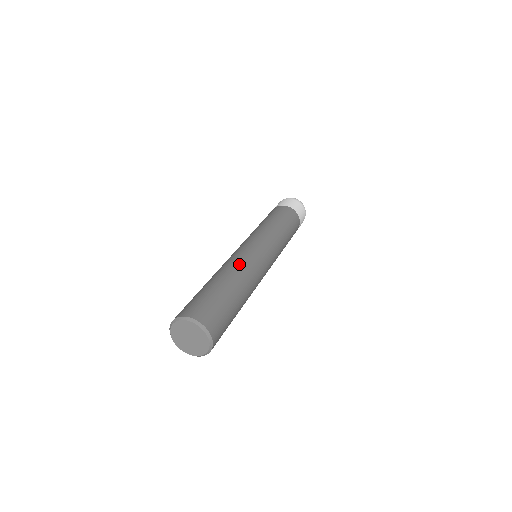
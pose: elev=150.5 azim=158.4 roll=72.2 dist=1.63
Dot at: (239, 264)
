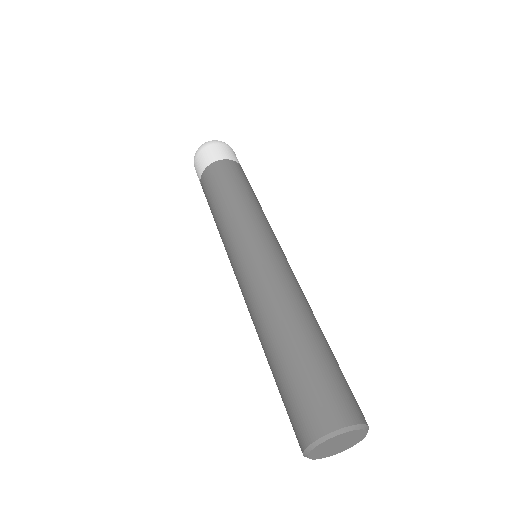
Dot at: (304, 296)
